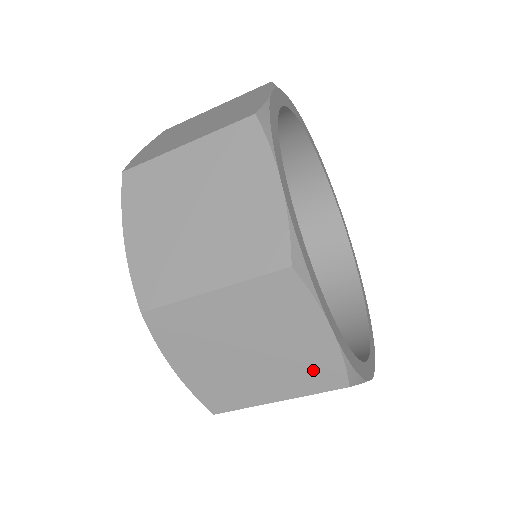
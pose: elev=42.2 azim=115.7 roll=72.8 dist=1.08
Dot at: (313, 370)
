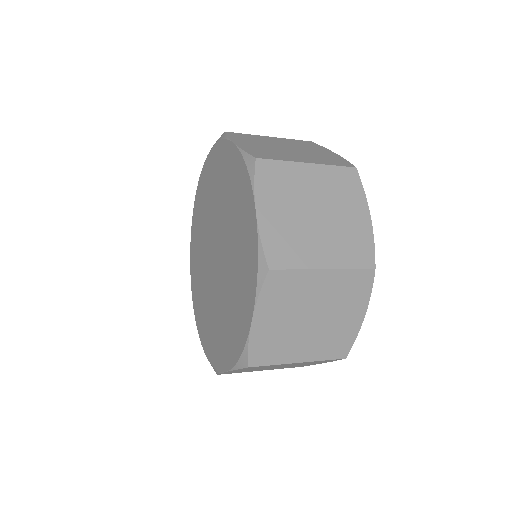
Dot at: (336, 342)
